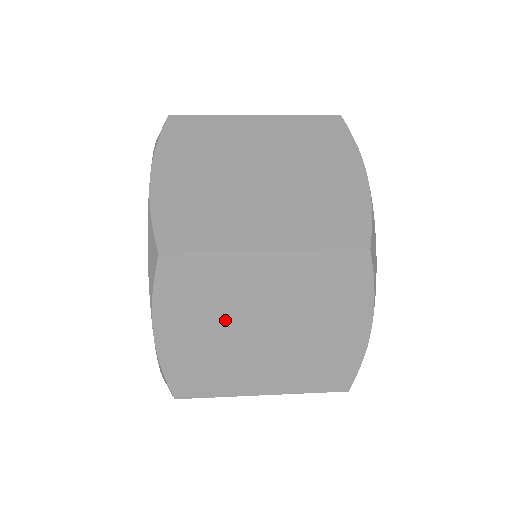
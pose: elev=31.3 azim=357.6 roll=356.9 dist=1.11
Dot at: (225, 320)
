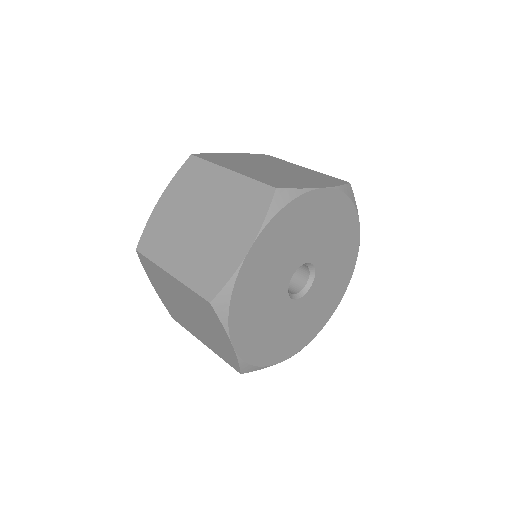
Dot at: (189, 205)
